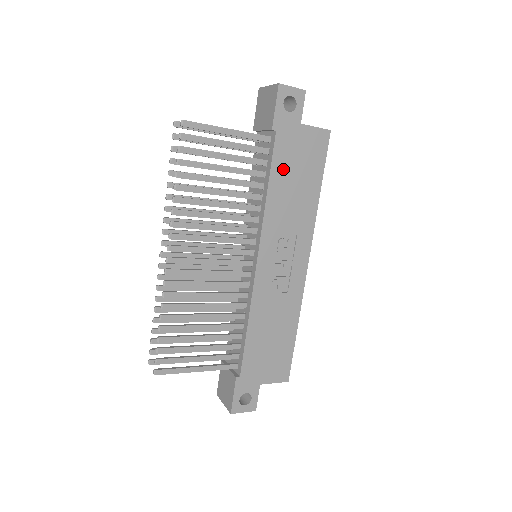
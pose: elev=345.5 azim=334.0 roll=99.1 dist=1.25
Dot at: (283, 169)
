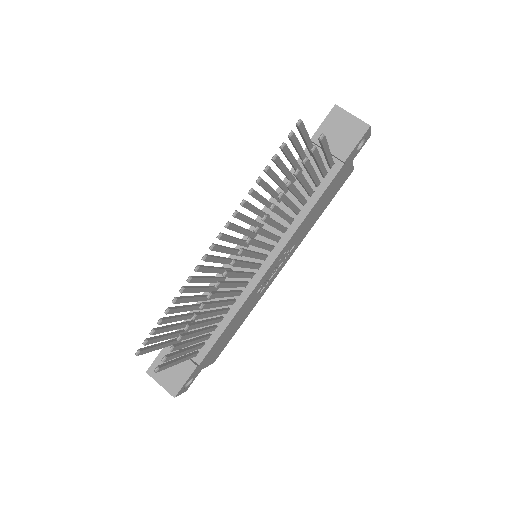
Dot at: (325, 195)
